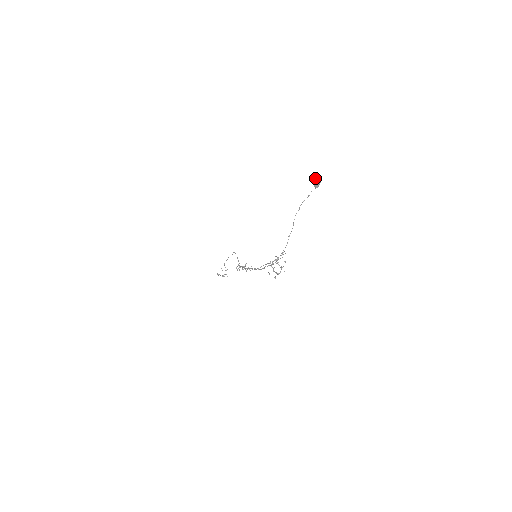
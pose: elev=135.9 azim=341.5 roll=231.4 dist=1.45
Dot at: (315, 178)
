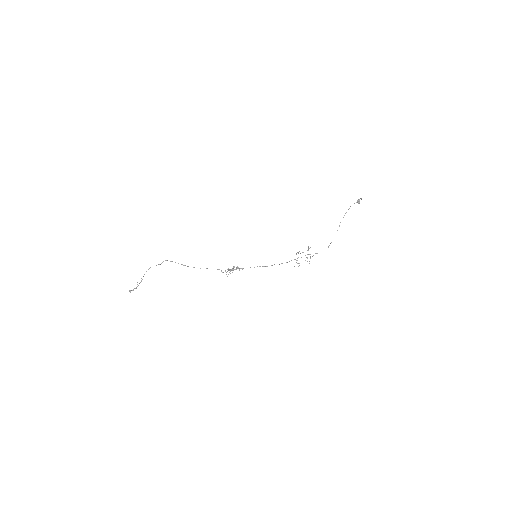
Dot at: (361, 198)
